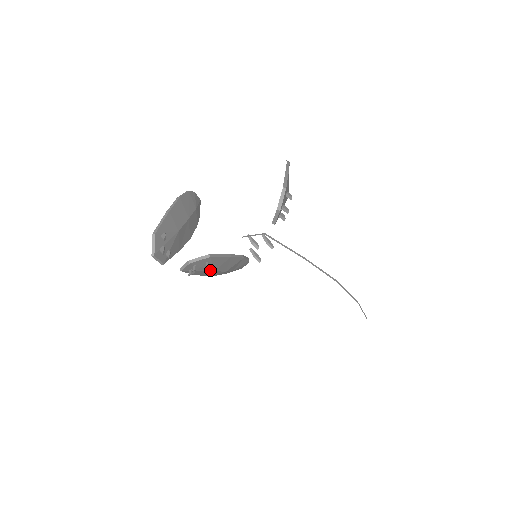
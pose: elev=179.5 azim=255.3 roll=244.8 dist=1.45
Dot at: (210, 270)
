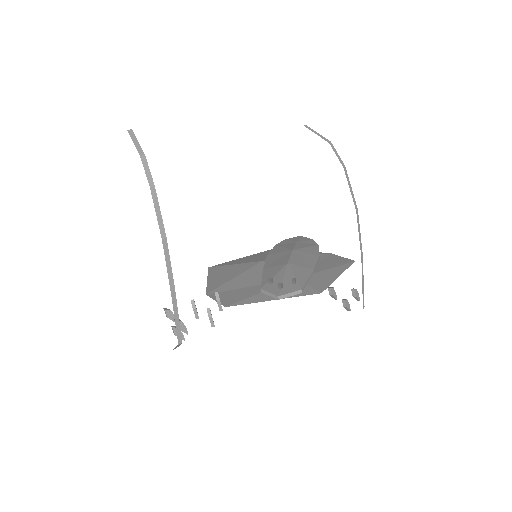
Dot at: occluded
